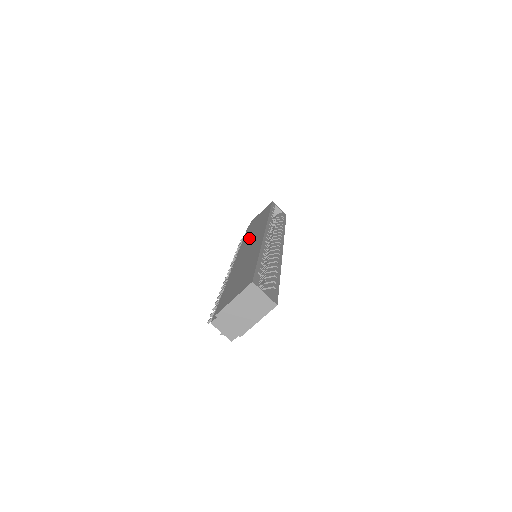
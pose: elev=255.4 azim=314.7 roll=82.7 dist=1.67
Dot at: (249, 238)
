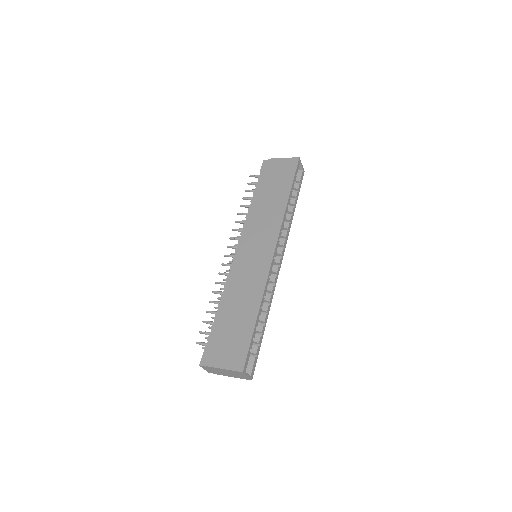
Dot at: (258, 224)
